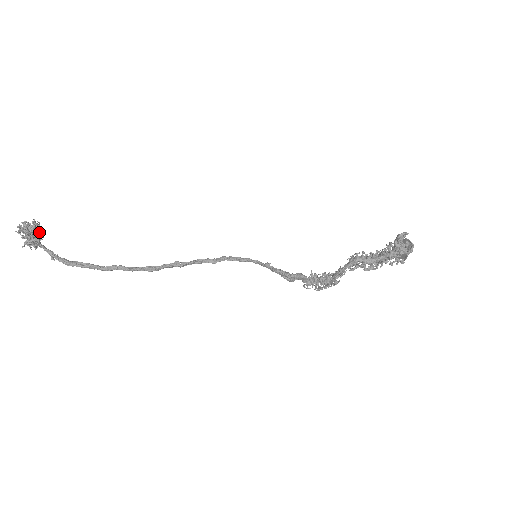
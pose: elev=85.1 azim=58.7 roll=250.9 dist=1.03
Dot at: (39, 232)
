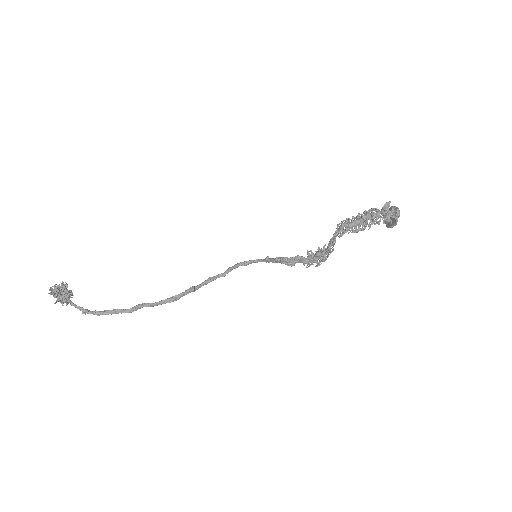
Dot at: (68, 290)
